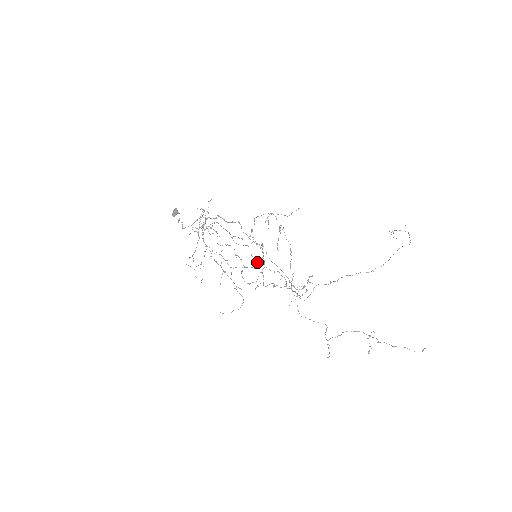
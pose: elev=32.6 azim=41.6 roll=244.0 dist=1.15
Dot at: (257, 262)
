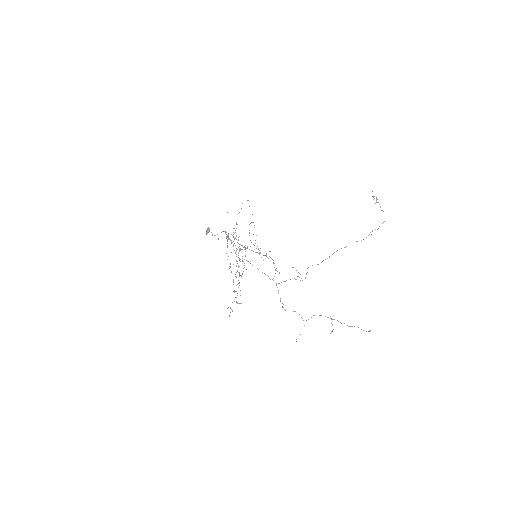
Dot at: (239, 273)
